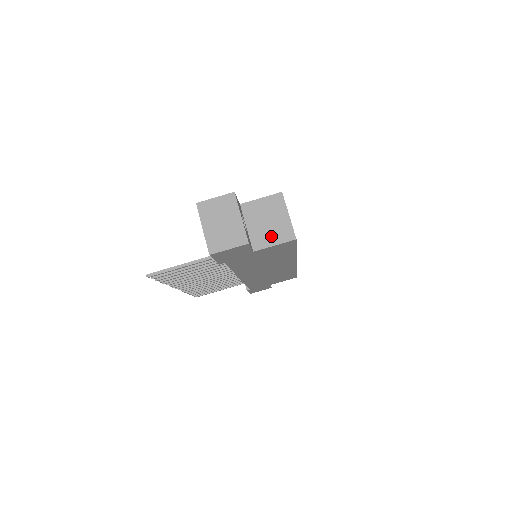
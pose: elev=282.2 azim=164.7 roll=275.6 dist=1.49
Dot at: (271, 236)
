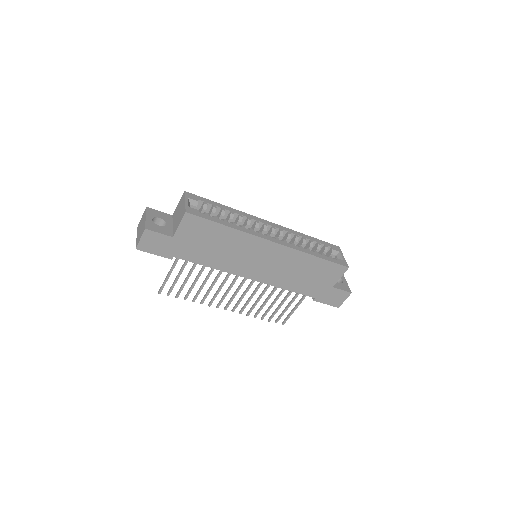
Dot at: (179, 221)
